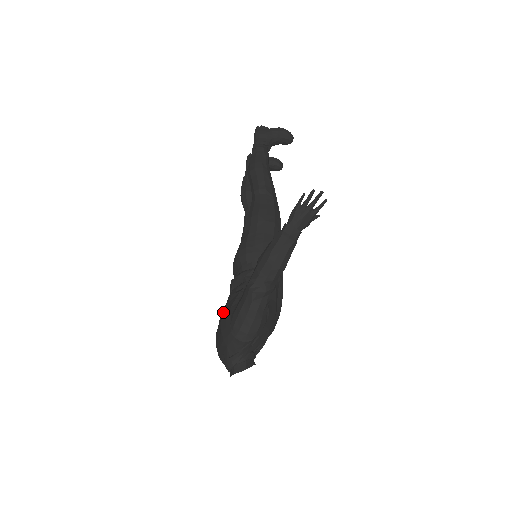
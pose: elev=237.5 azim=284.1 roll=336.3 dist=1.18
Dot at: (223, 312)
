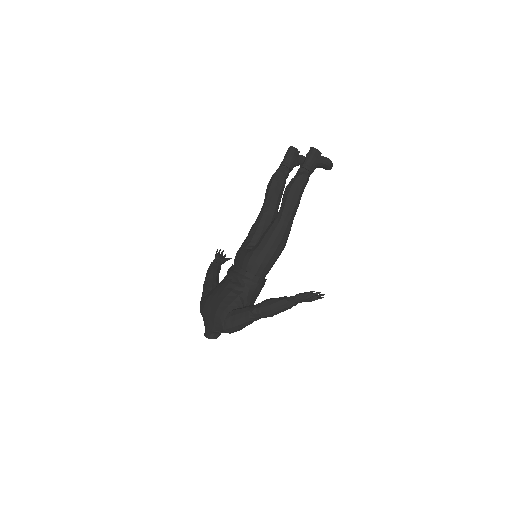
Dot at: (221, 301)
